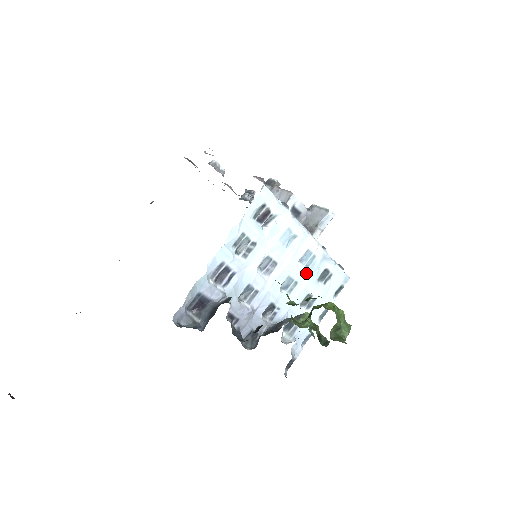
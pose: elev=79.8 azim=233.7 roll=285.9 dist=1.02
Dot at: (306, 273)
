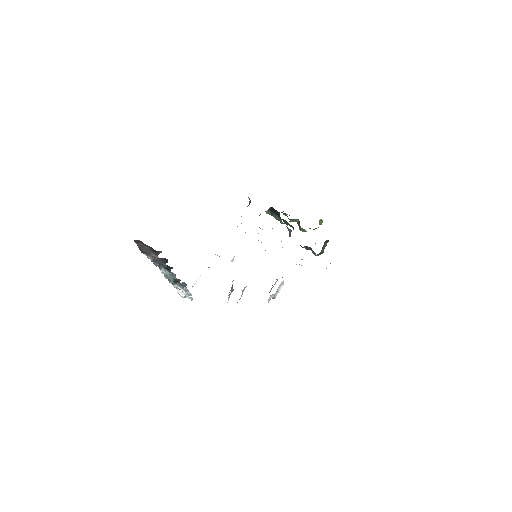
Dot at: occluded
